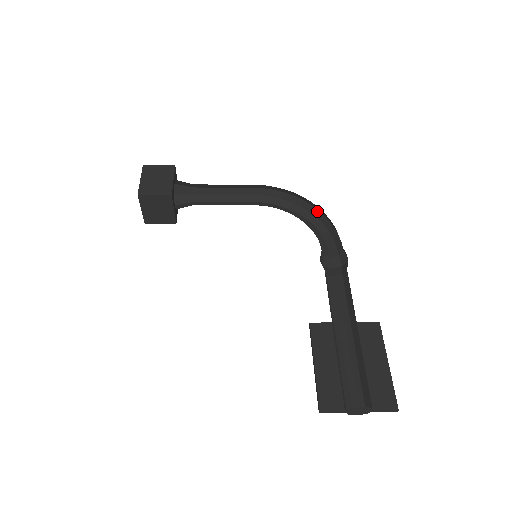
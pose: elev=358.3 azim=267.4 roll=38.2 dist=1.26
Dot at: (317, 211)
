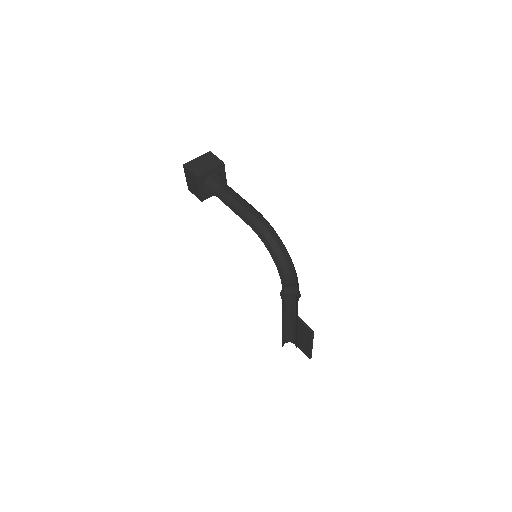
Dot at: occluded
